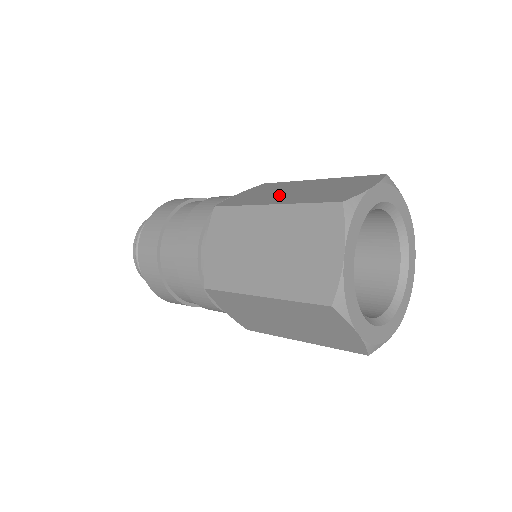
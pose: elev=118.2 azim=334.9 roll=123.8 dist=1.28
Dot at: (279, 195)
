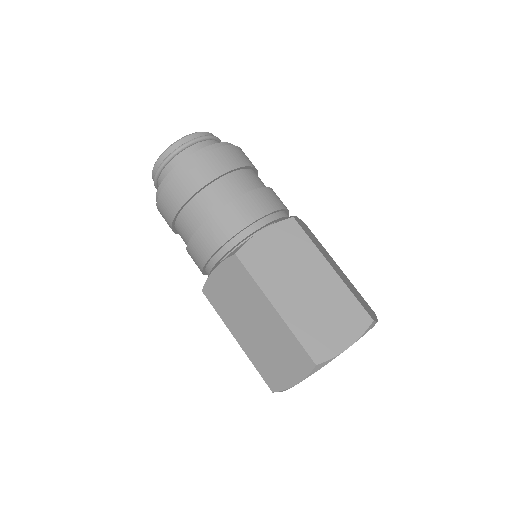
Dot at: (289, 285)
